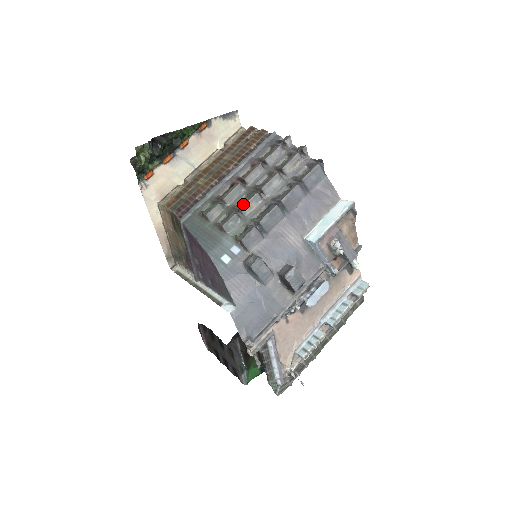
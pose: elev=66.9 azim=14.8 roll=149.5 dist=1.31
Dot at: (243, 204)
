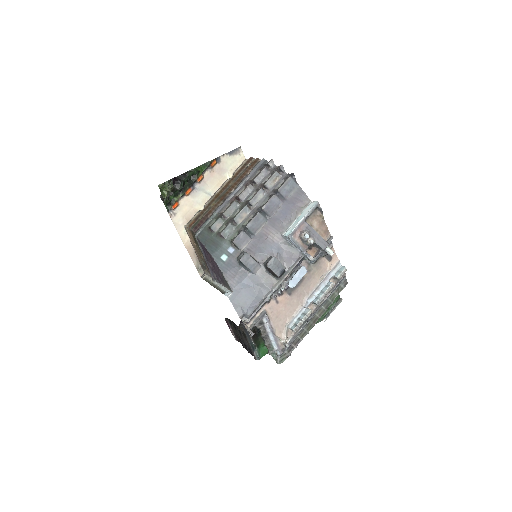
Dot at: (236, 215)
